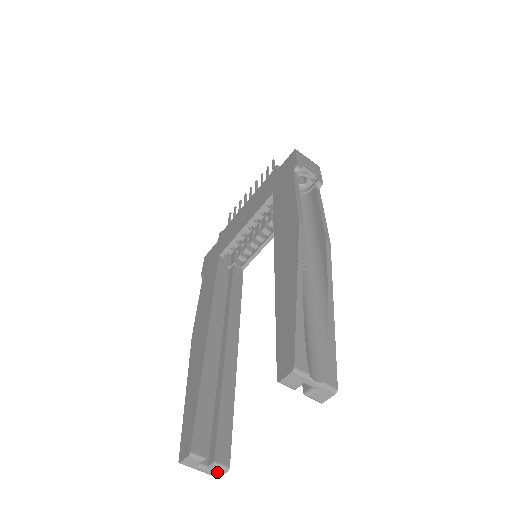
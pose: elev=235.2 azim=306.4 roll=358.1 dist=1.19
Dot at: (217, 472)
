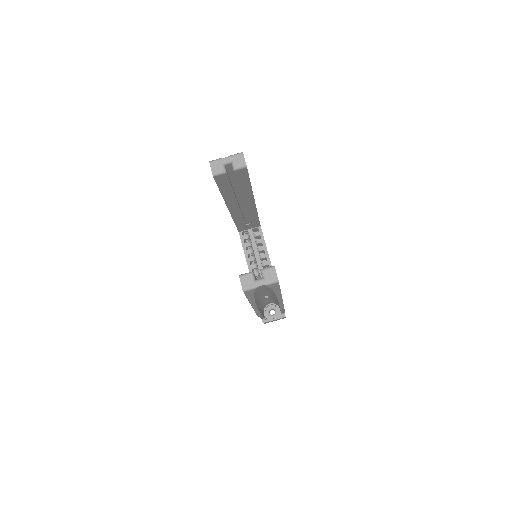
Dot at: (270, 275)
